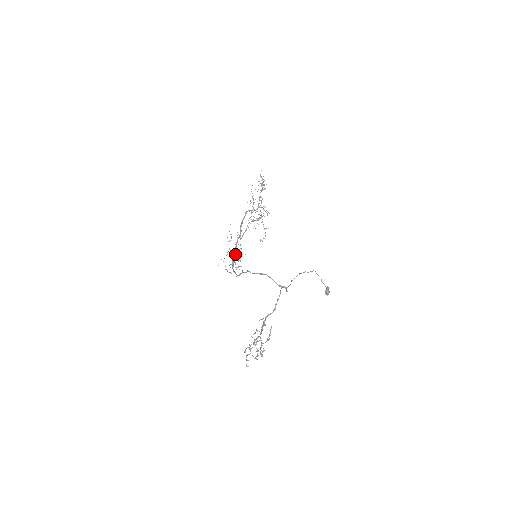
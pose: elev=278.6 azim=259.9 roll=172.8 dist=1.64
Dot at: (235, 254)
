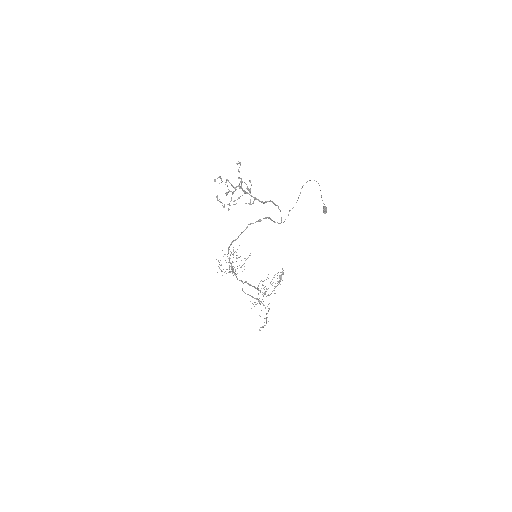
Dot at: (236, 252)
